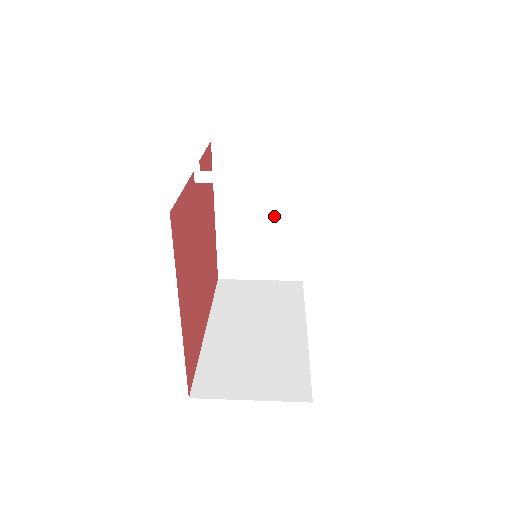
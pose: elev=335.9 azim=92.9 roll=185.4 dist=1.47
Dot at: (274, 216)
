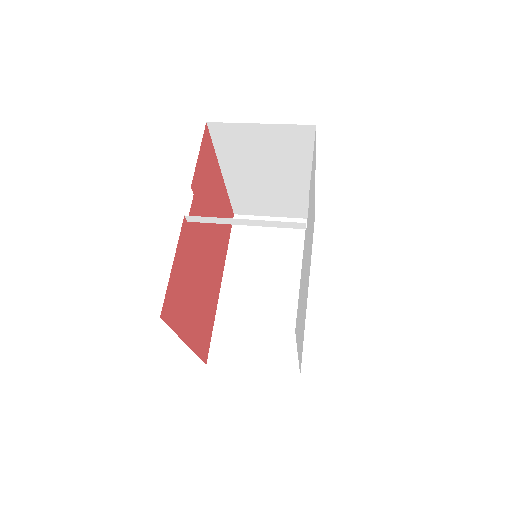
Dot at: (282, 178)
